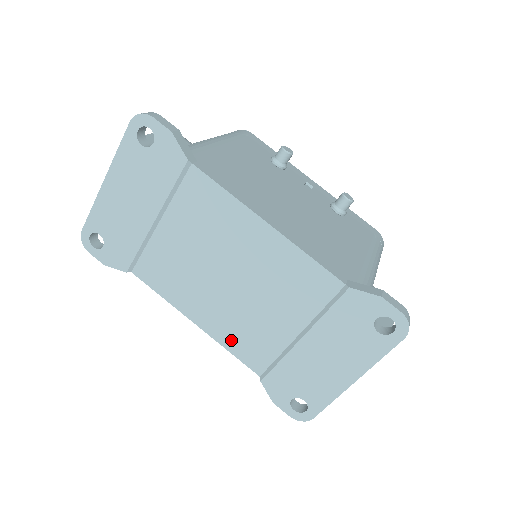
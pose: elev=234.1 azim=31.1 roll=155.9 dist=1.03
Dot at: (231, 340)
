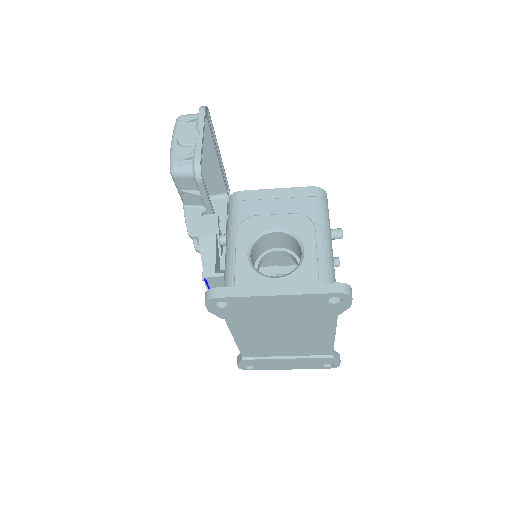
Dot at: (247, 348)
